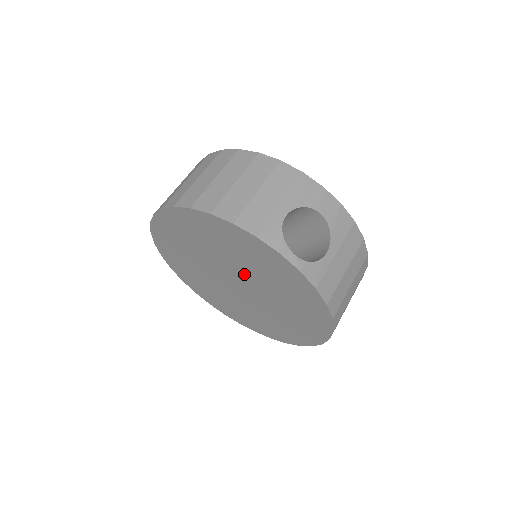
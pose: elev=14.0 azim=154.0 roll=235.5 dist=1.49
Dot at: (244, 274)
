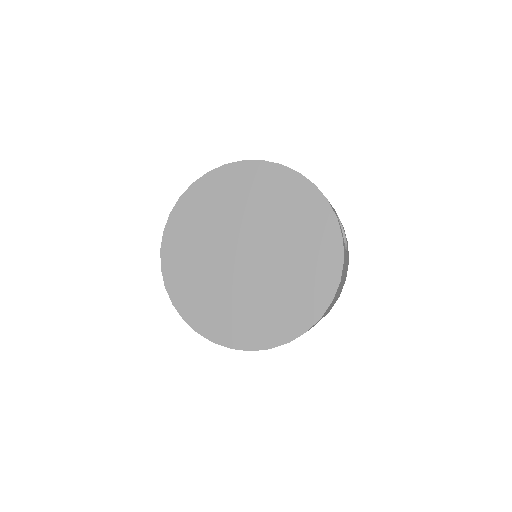
Dot at: (271, 241)
